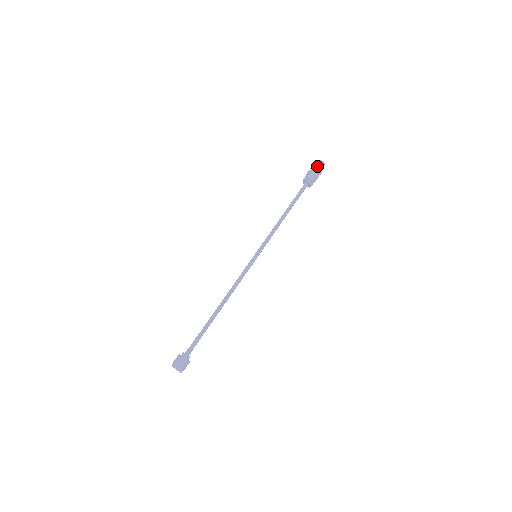
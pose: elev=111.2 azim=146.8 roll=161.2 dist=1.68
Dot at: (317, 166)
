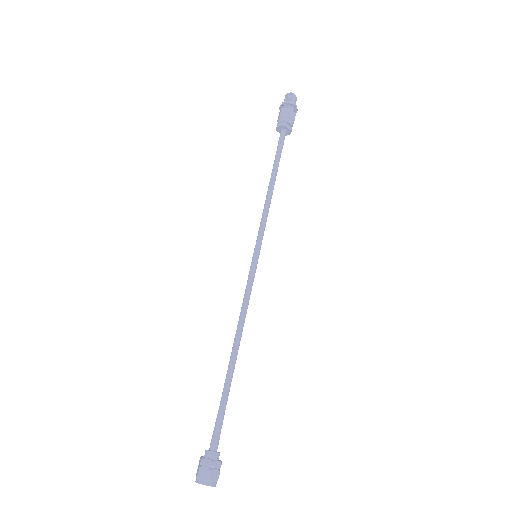
Dot at: (285, 102)
